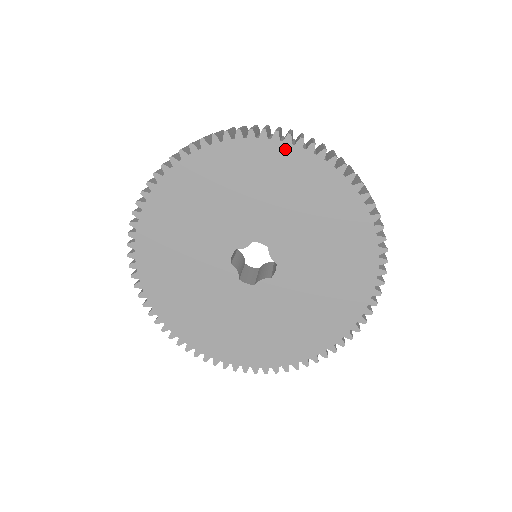
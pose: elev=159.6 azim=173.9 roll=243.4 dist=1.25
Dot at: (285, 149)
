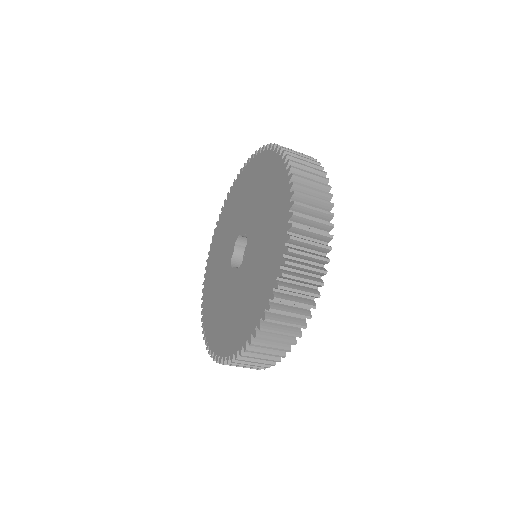
Dot at: (283, 171)
